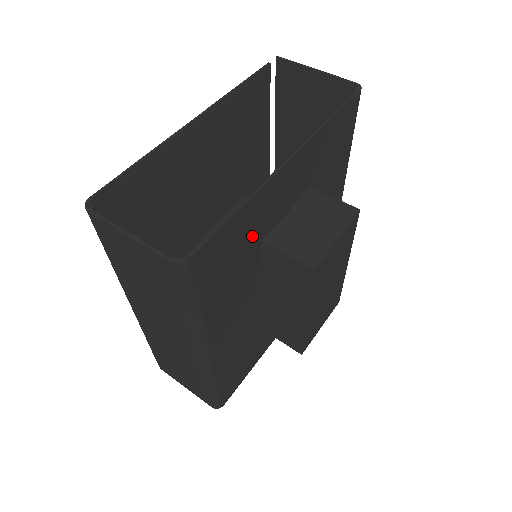
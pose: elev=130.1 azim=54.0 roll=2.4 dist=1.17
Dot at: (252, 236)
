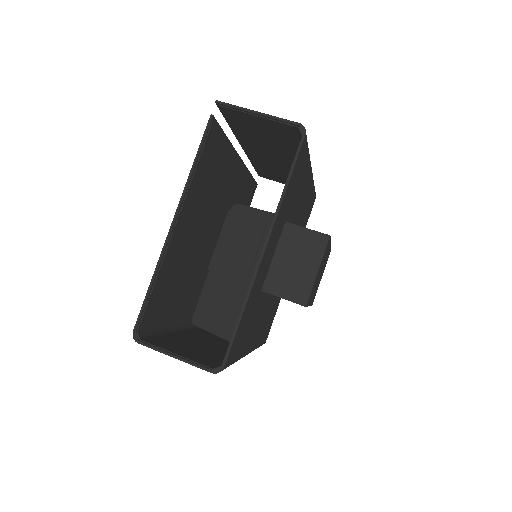
Dot at: (255, 300)
